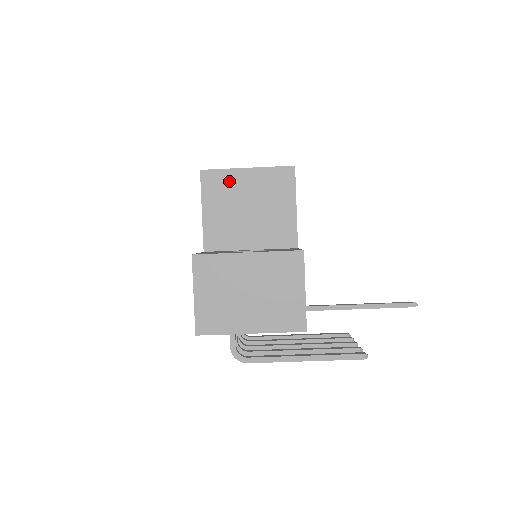
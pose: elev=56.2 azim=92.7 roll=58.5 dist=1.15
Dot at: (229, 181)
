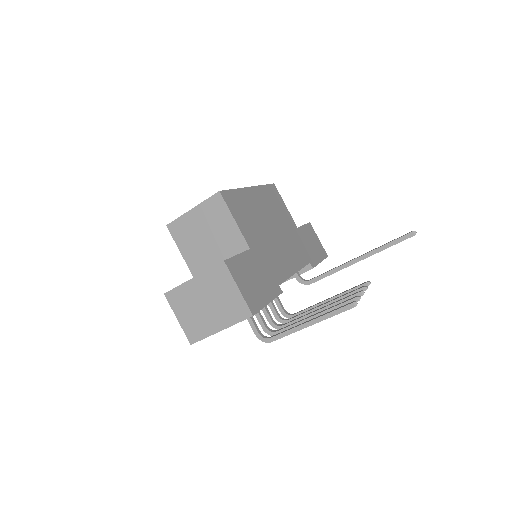
Dot at: (186, 224)
